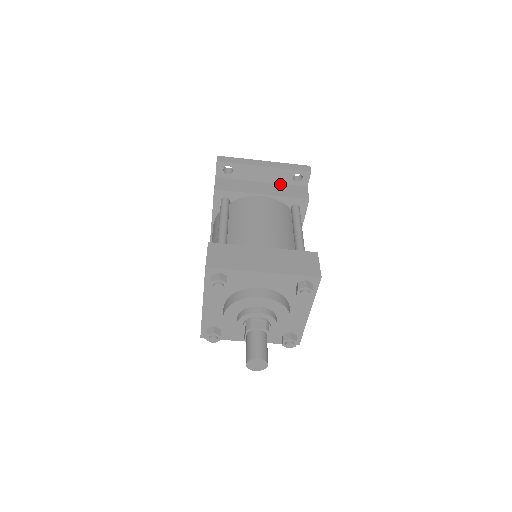
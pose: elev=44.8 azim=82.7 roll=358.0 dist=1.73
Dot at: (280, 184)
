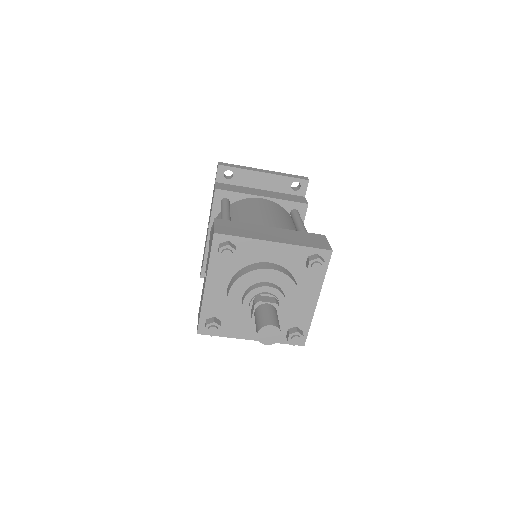
Dot at: (278, 192)
